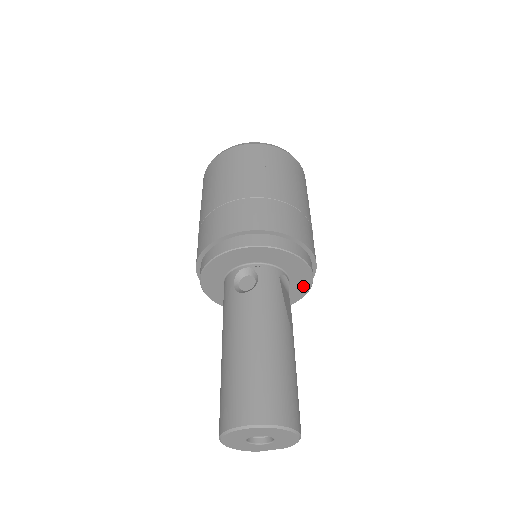
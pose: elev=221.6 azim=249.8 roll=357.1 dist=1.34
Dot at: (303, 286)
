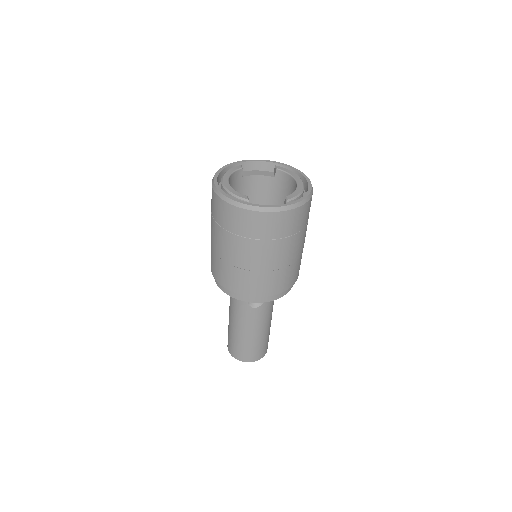
Dot at: occluded
